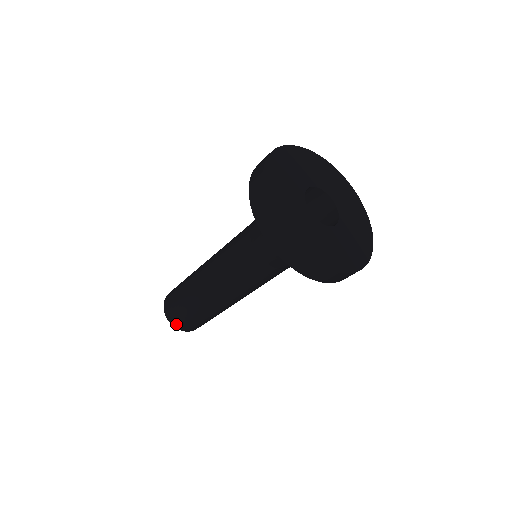
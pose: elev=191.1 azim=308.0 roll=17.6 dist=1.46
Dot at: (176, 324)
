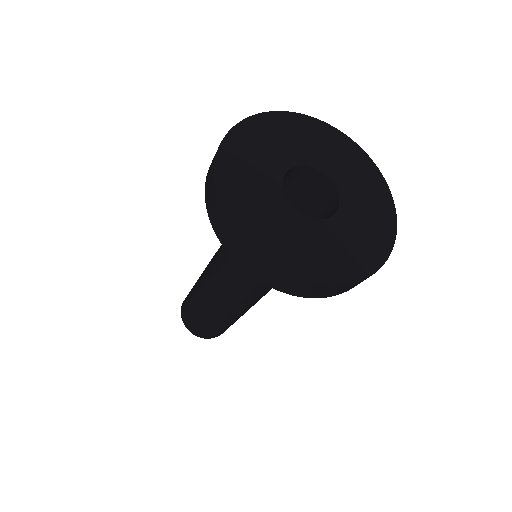
Dot at: (190, 328)
